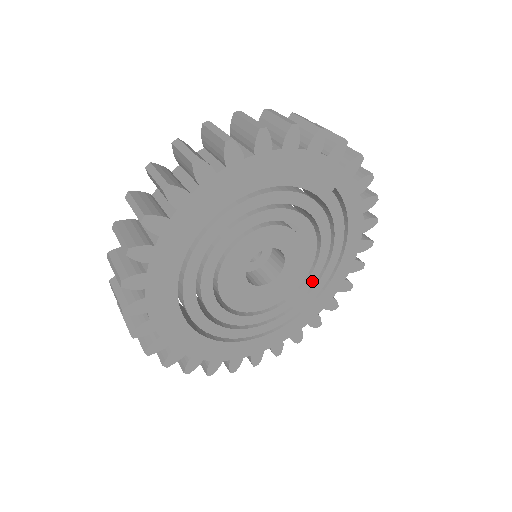
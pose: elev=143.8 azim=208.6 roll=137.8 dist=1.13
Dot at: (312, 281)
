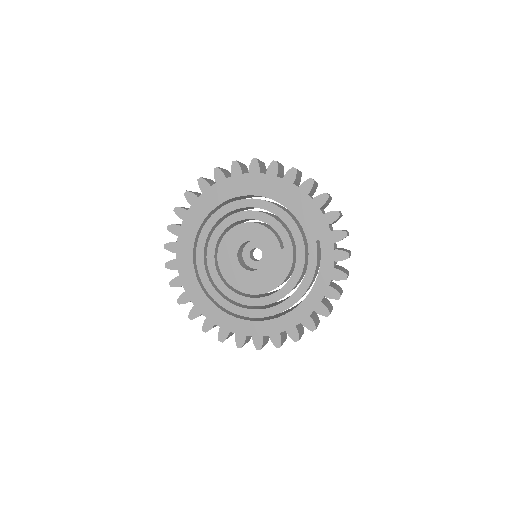
Dot at: (273, 300)
